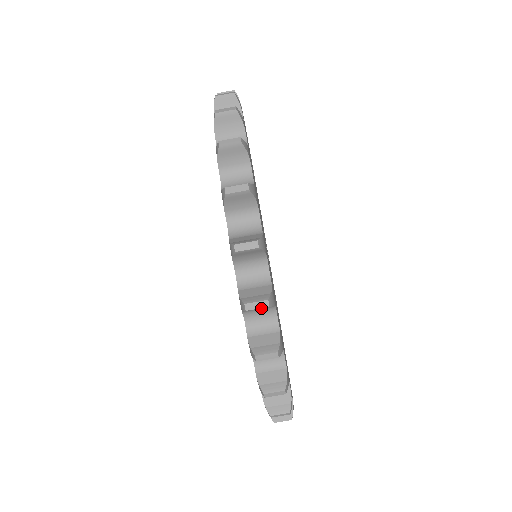
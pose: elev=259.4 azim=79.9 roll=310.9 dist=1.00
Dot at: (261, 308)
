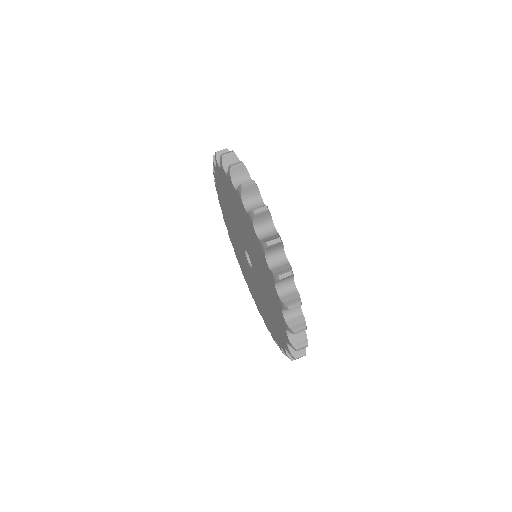
Dot at: (264, 220)
